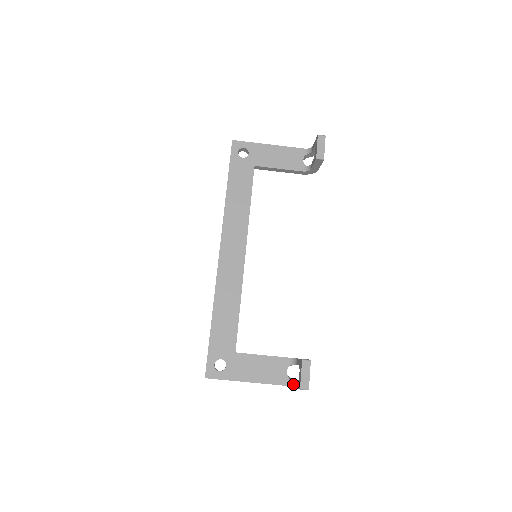
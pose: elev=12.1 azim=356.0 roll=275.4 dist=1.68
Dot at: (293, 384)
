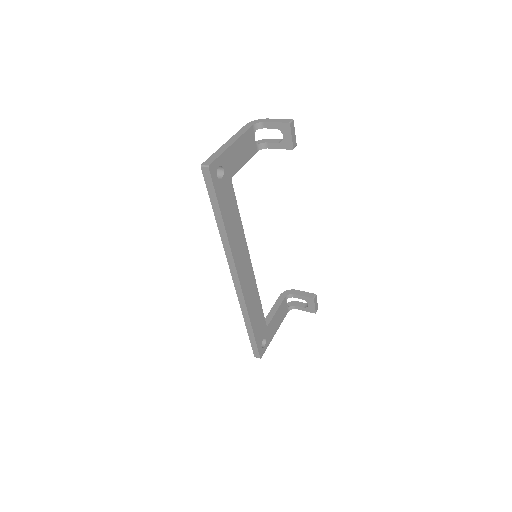
Dot at: (293, 308)
